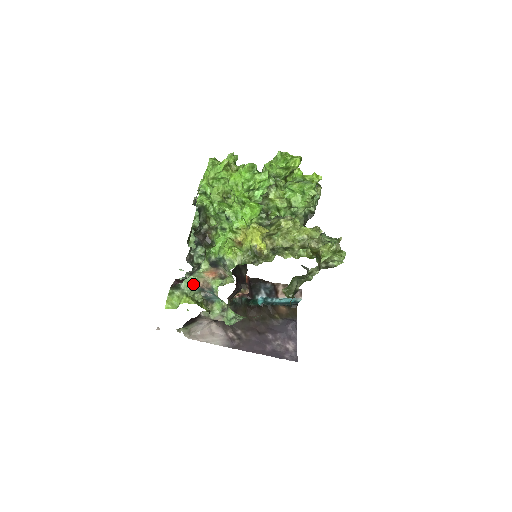
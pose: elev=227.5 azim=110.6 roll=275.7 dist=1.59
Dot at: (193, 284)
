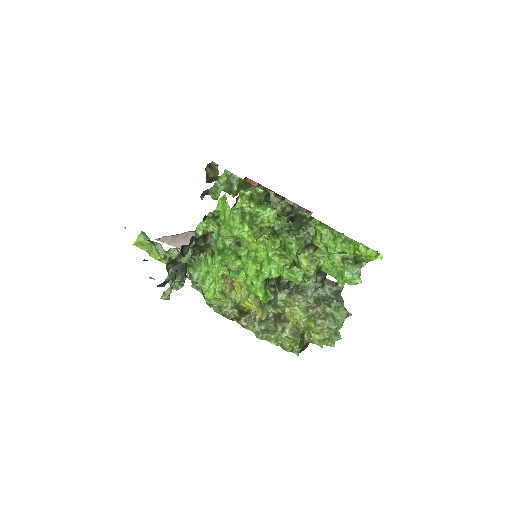
Dot at: occluded
